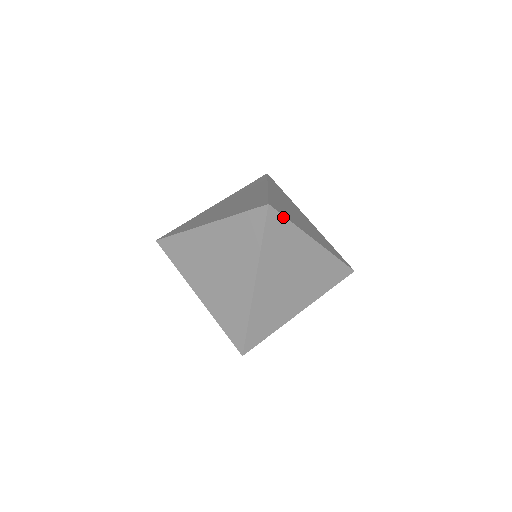
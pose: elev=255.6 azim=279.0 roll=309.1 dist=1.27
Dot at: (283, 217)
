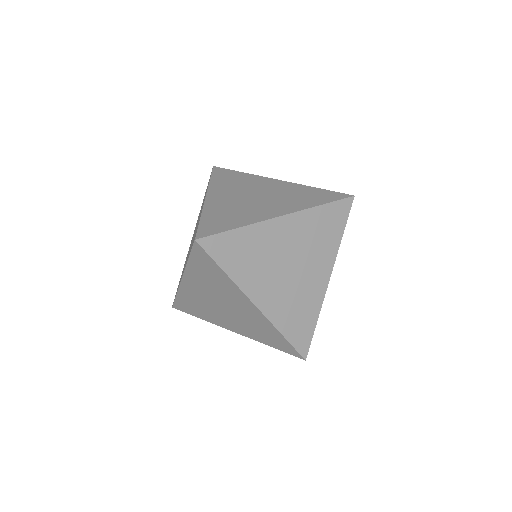
Dot at: (222, 234)
